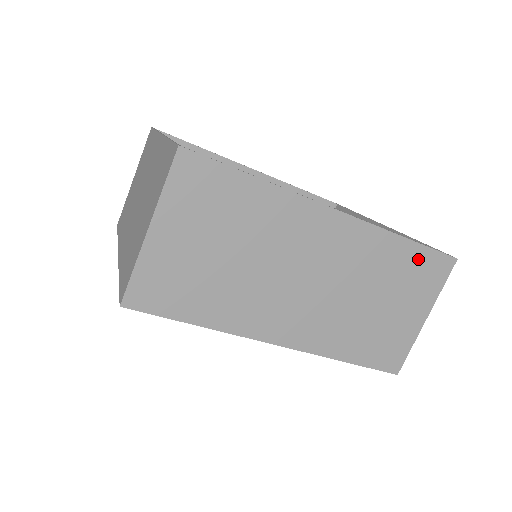
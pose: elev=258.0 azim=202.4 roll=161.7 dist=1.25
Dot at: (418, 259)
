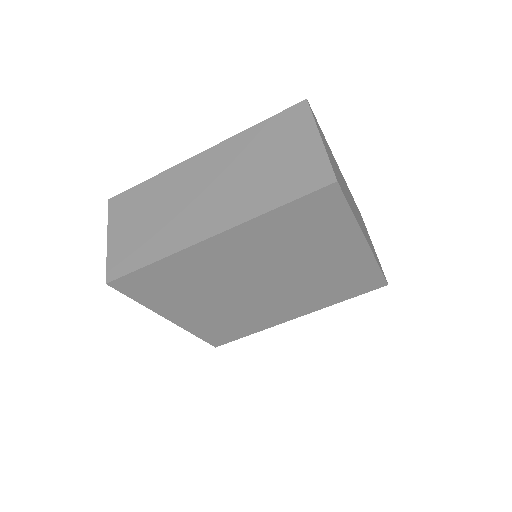
Dot at: (275, 124)
